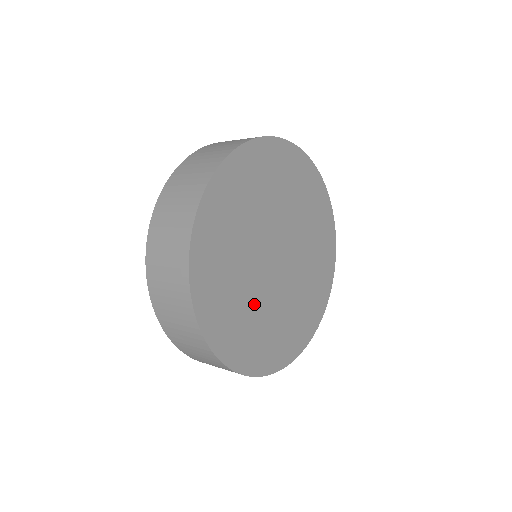
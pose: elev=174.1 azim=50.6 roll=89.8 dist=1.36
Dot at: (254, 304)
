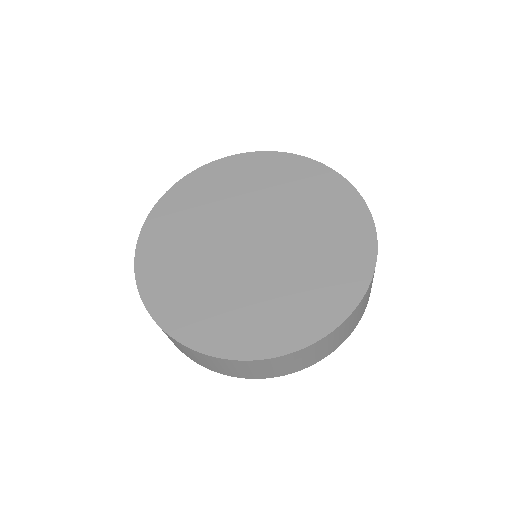
Dot at: (198, 257)
